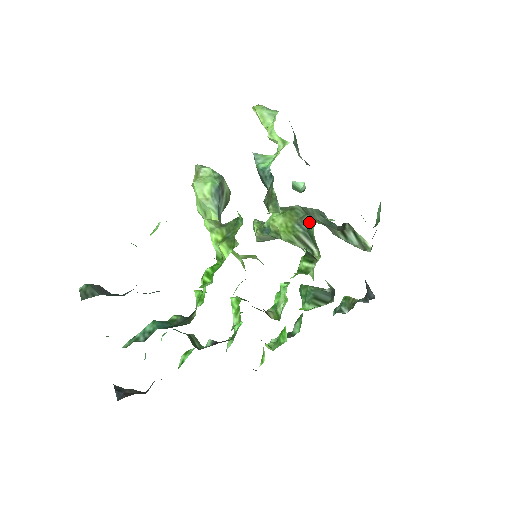
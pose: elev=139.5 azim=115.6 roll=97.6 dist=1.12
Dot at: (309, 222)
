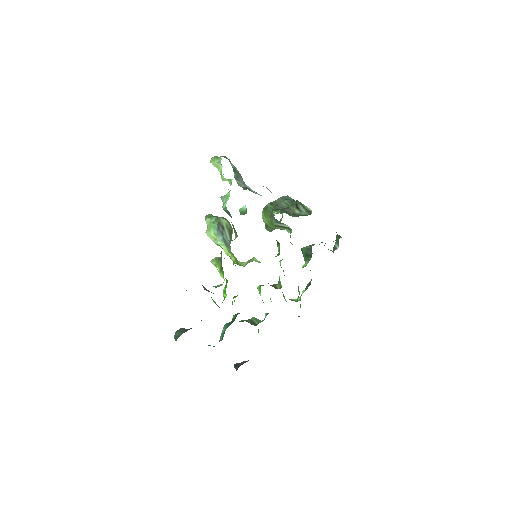
Dot at: (273, 216)
